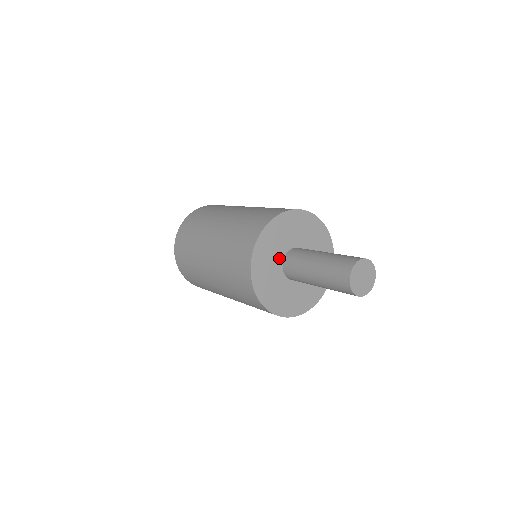
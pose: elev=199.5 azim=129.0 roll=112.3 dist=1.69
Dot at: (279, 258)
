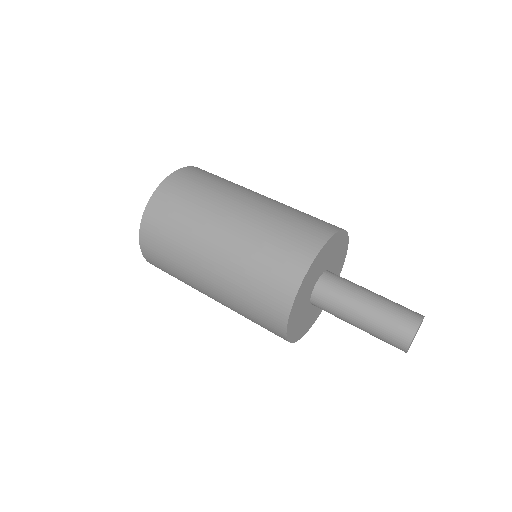
Dot at: (310, 292)
